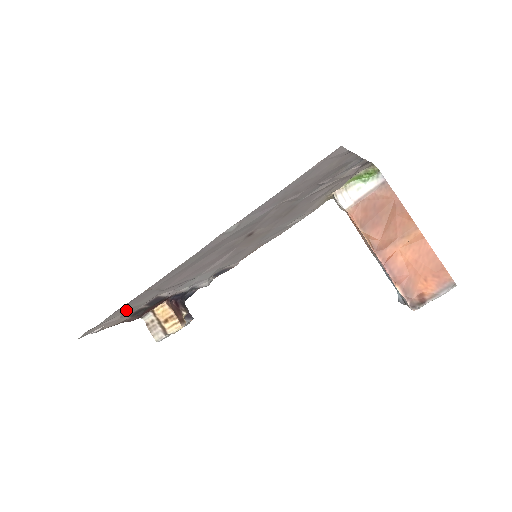
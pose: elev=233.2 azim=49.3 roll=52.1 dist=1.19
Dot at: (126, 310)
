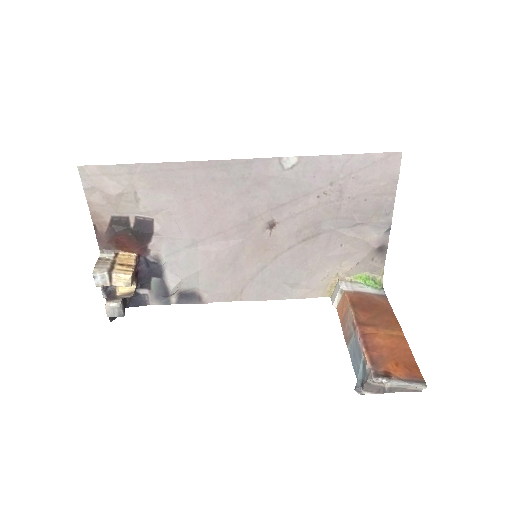
Dot at: (132, 189)
